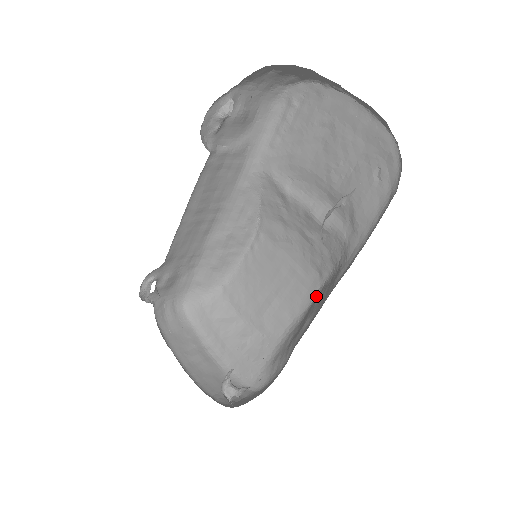
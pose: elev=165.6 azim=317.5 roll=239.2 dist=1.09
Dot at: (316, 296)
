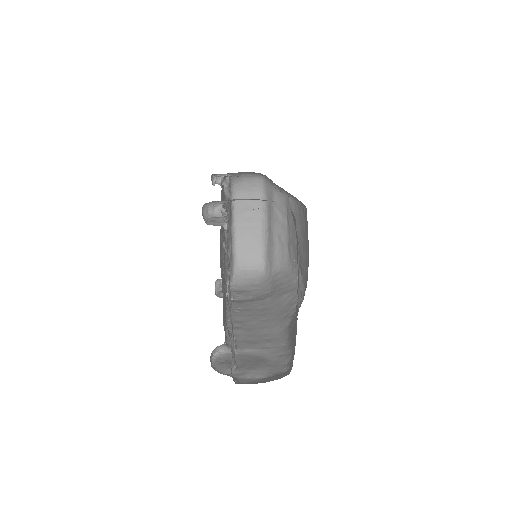
Dot at: (303, 289)
